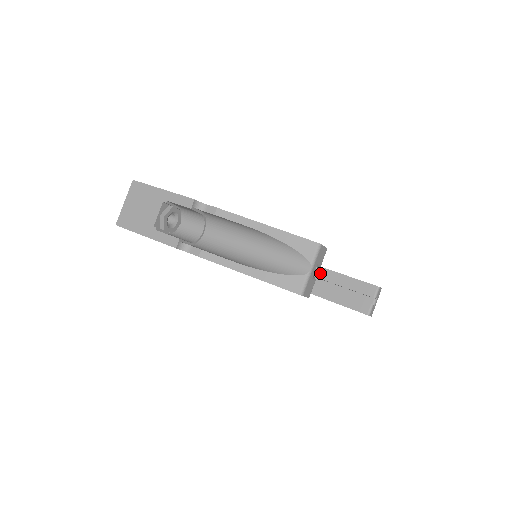
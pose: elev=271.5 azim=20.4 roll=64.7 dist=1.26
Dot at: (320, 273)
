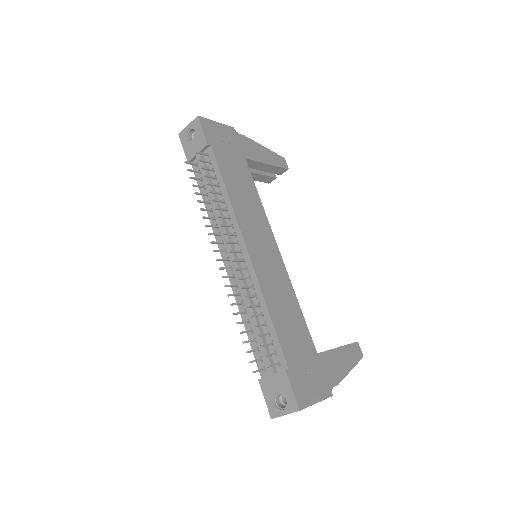
Dot at: (249, 164)
